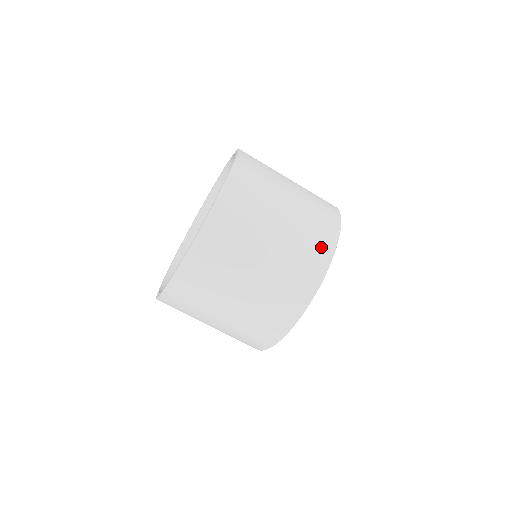
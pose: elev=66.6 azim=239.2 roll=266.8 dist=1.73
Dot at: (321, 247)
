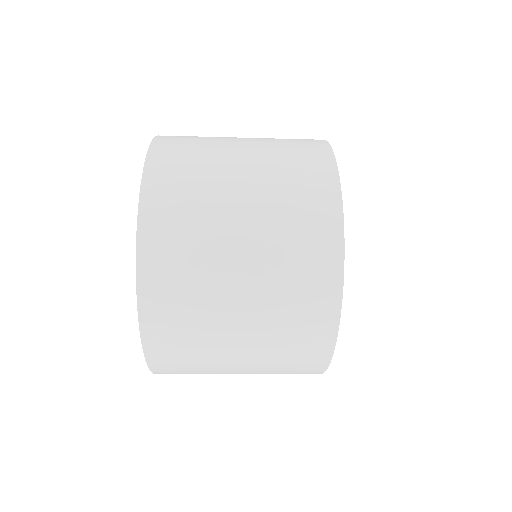
Dot at: (319, 270)
